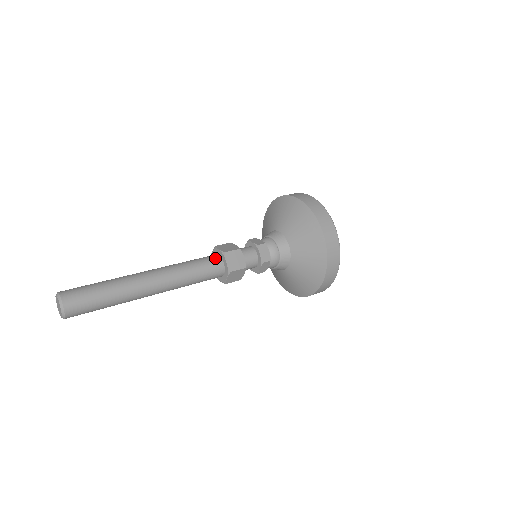
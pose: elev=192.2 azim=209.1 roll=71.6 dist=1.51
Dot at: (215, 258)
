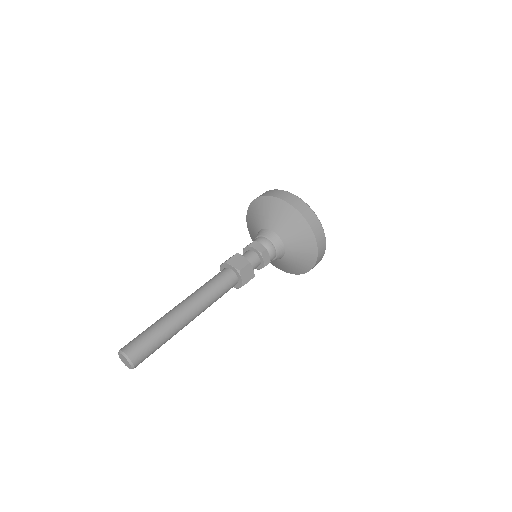
Dot at: (231, 275)
